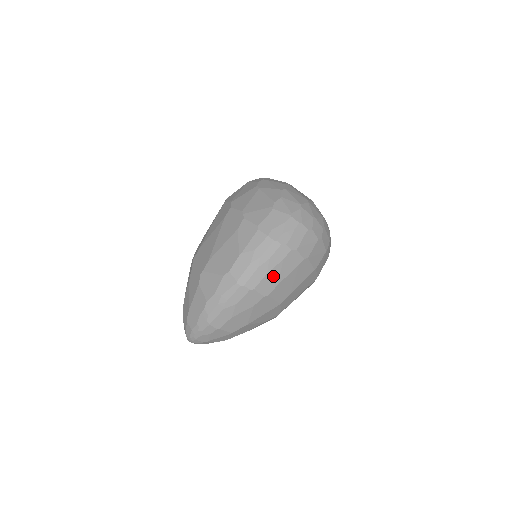
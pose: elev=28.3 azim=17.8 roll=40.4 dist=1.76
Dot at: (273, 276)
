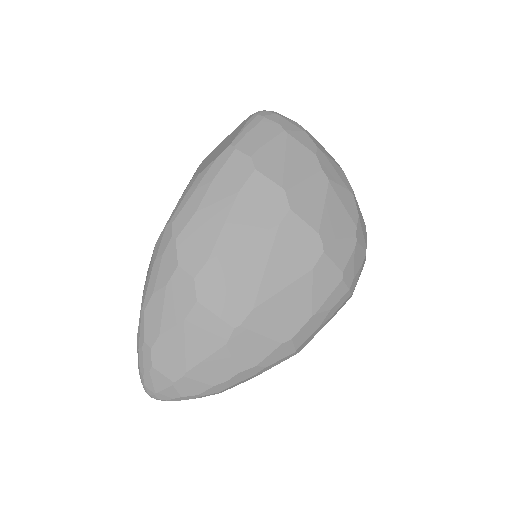
Dot at: occluded
